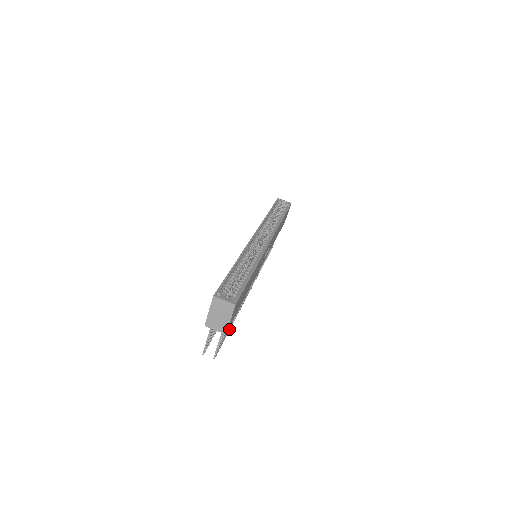
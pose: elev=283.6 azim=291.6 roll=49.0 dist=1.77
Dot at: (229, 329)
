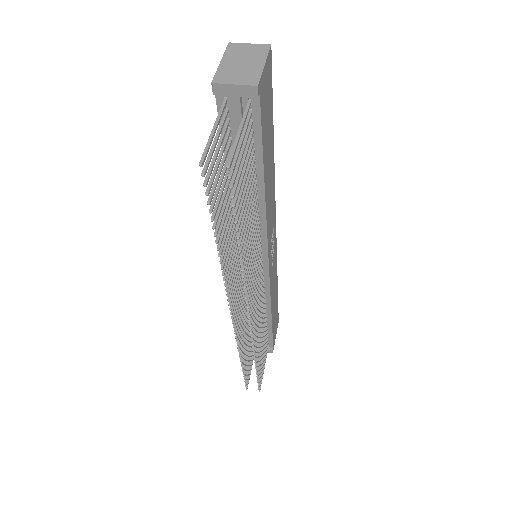
Dot at: (240, 230)
